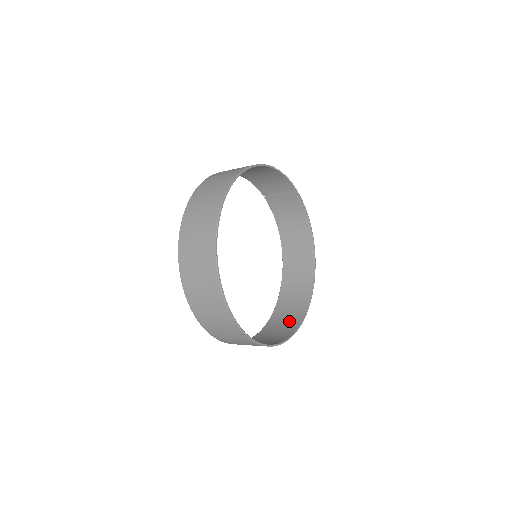
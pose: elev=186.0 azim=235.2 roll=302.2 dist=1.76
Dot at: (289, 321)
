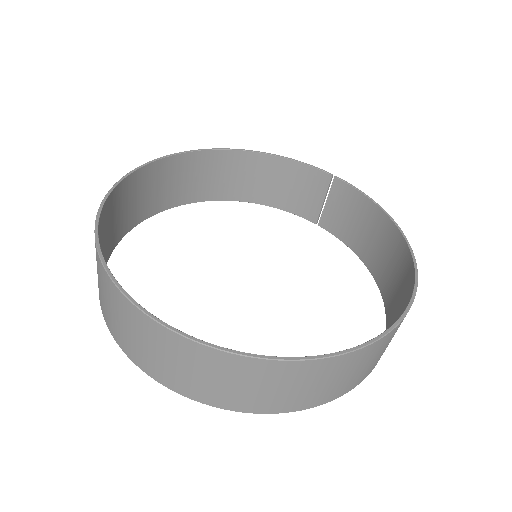
Dot at: occluded
